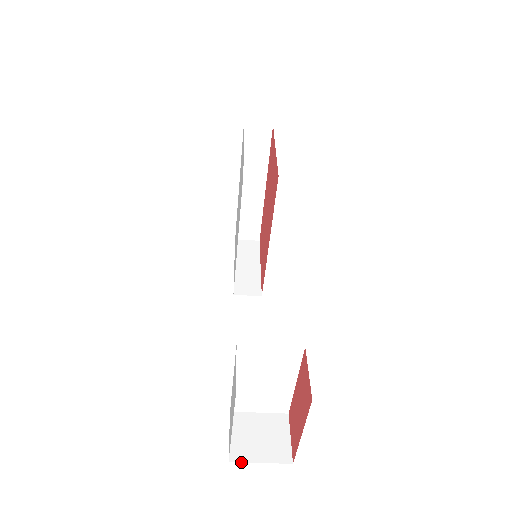
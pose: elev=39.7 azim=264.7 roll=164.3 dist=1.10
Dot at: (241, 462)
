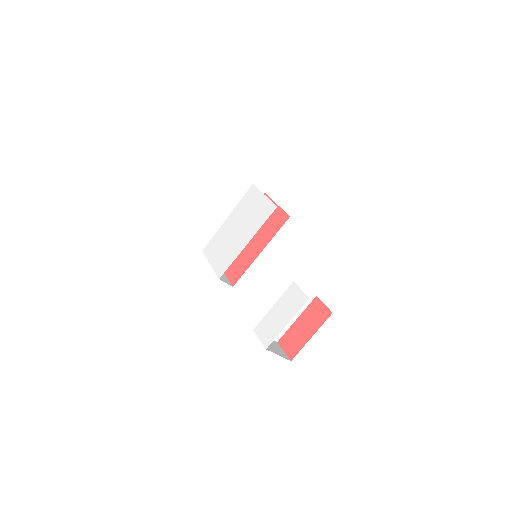
Dot at: (271, 351)
